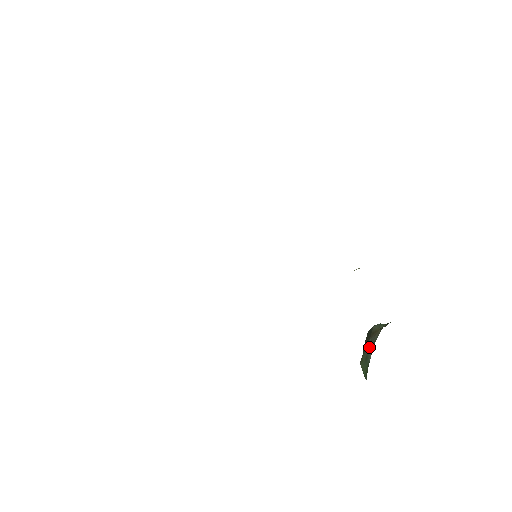
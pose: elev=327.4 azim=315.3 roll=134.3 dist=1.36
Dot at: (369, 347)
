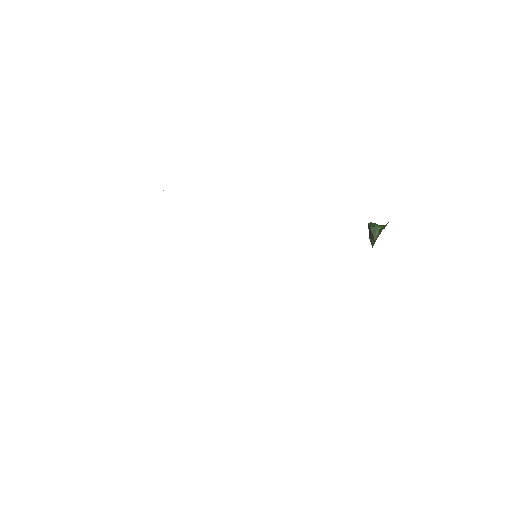
Dot at: occluded
